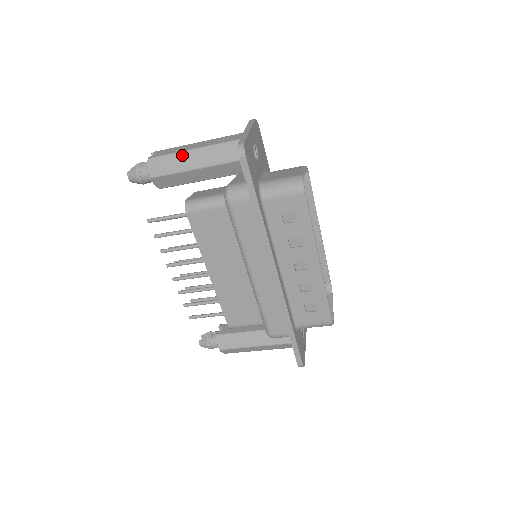
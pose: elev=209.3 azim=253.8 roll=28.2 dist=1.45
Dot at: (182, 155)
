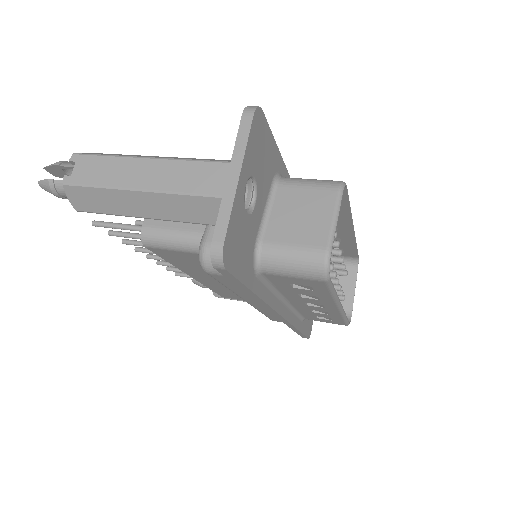
Dot at: (120, 194)
